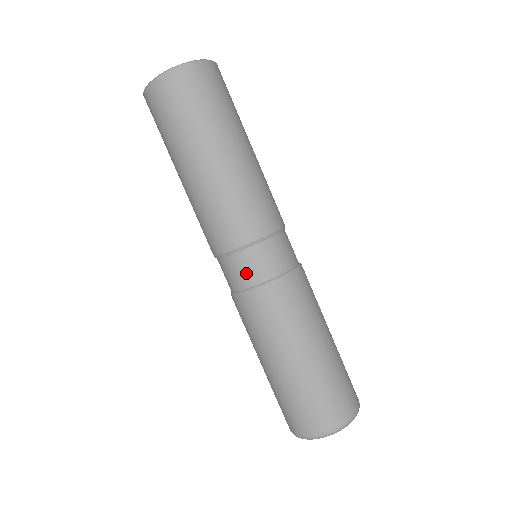
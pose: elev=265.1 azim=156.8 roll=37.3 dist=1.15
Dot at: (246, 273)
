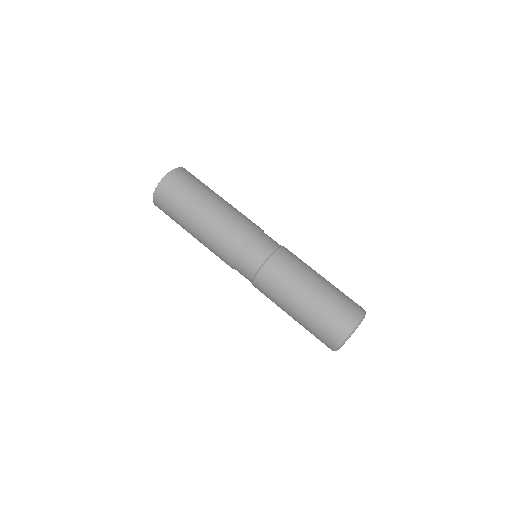
Dot at: (264, 248)
